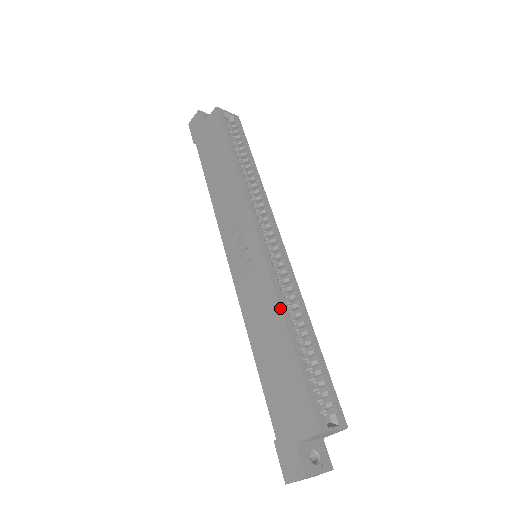
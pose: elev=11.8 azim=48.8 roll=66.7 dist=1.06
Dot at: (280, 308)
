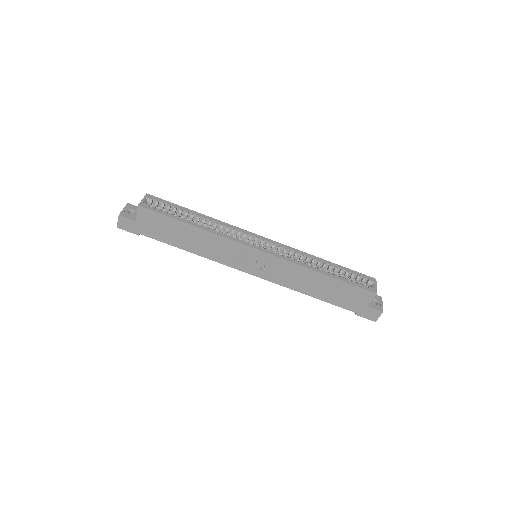
Dot at: (309, 269)
